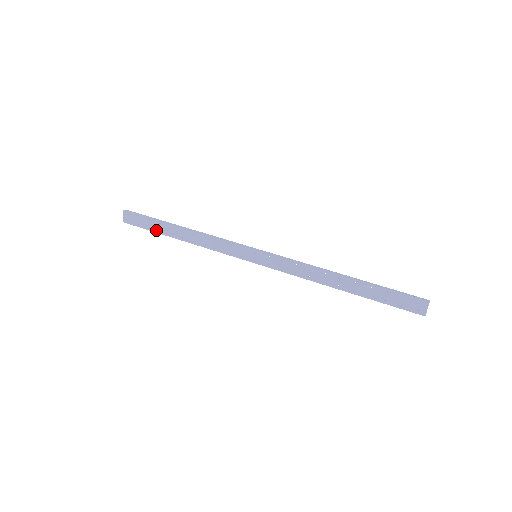
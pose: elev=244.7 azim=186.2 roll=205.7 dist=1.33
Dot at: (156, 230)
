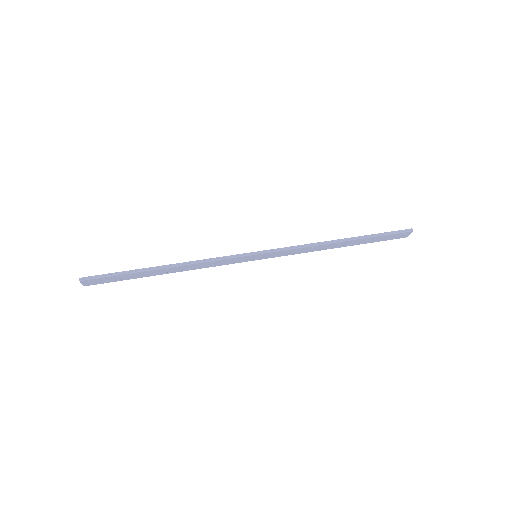
Dot at: (132, 278)
